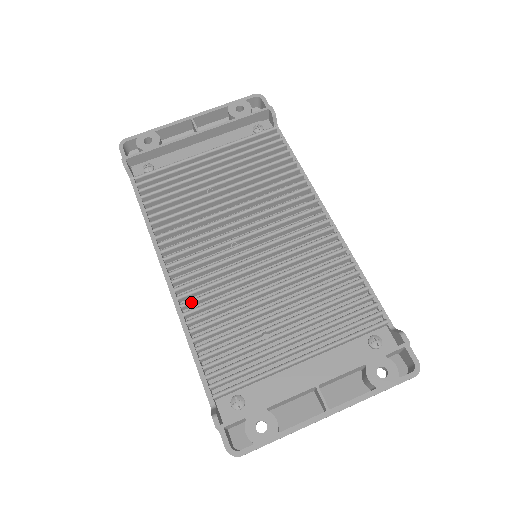
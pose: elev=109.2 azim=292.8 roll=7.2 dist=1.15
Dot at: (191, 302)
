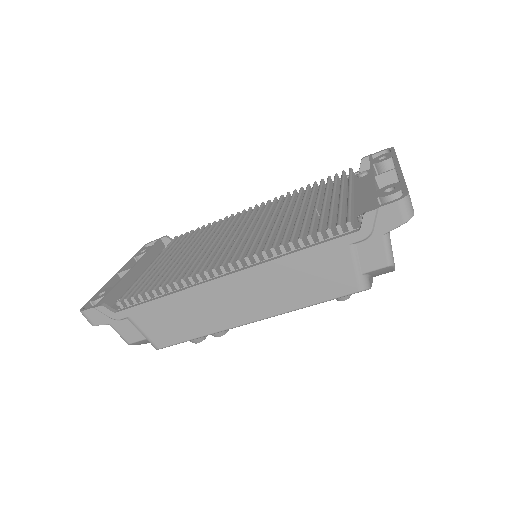
Dot at: (257, 249)
